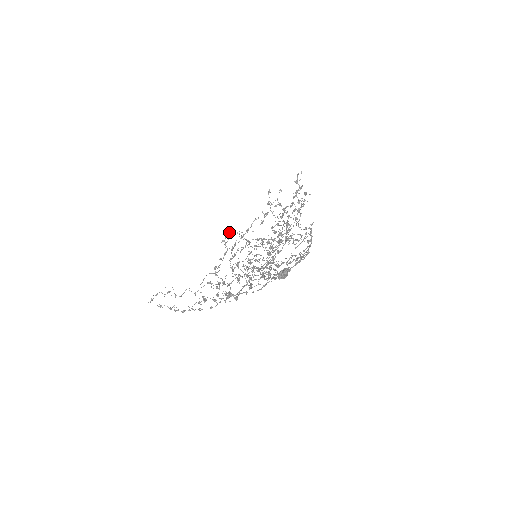
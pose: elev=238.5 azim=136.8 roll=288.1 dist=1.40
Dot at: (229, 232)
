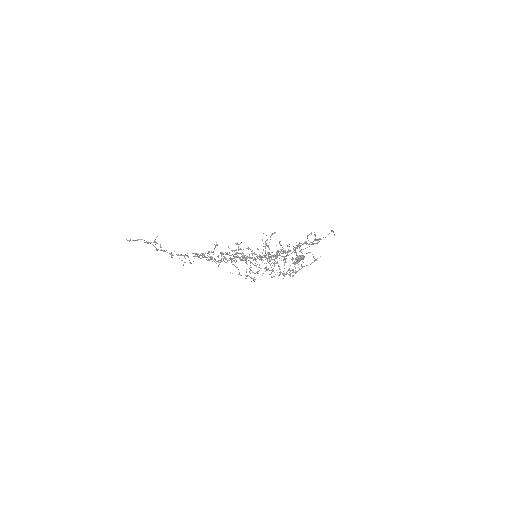
Dot at: occluded
